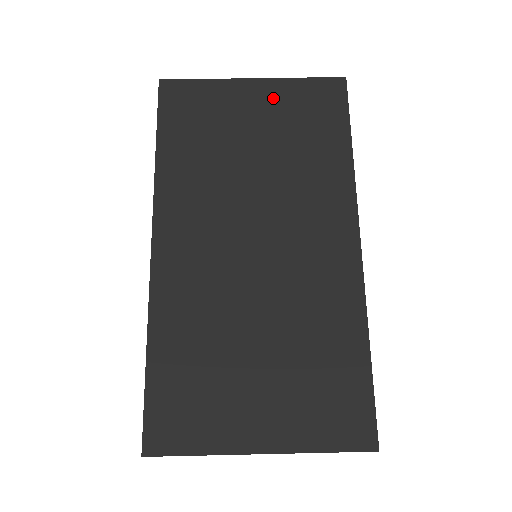
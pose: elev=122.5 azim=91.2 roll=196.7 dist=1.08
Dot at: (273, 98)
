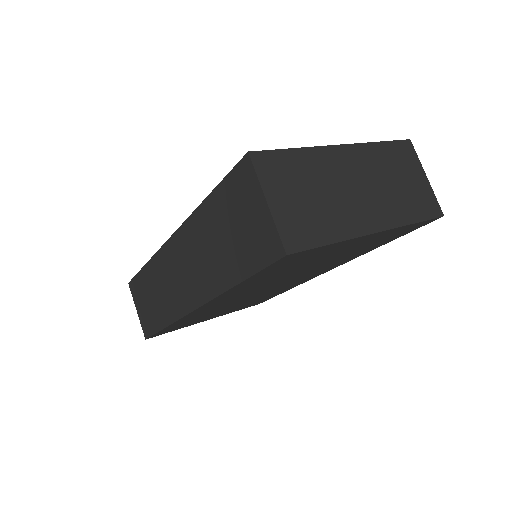
Dot at: occluded
